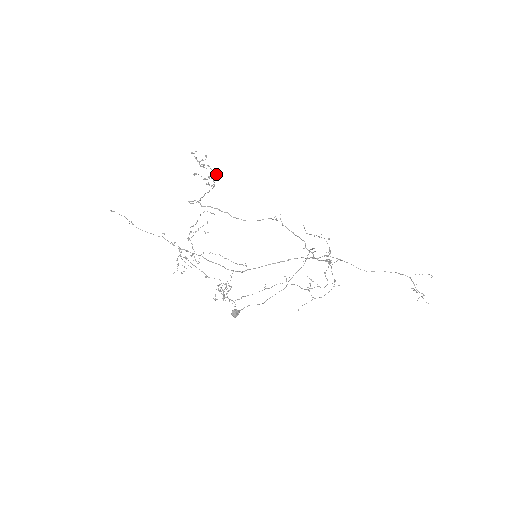
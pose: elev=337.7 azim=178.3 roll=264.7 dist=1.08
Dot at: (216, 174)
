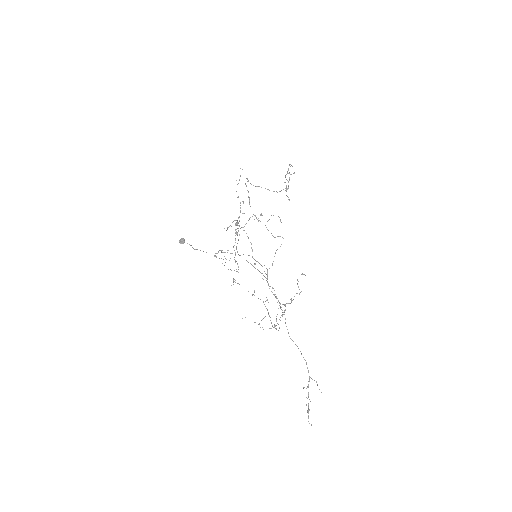
Dot at: (288, 188)
